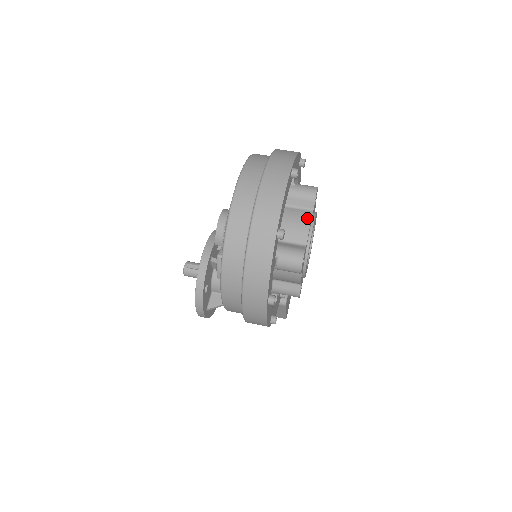
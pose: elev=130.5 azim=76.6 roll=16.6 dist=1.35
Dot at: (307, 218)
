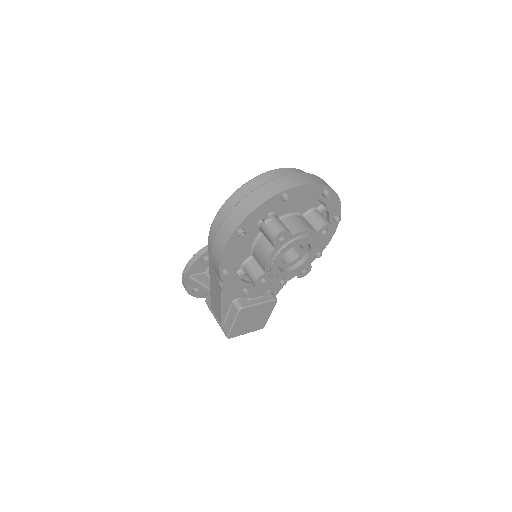
Dot at: (309, 228)
